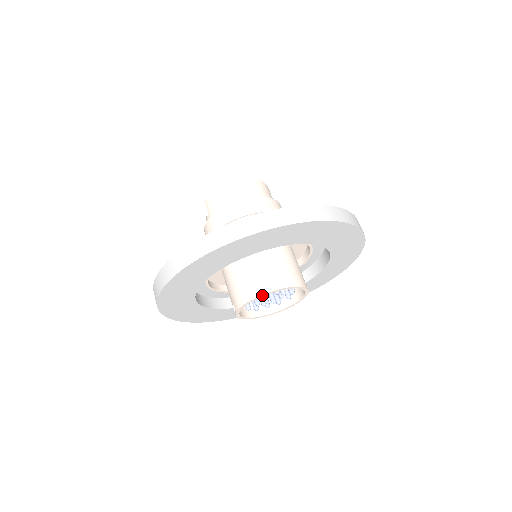
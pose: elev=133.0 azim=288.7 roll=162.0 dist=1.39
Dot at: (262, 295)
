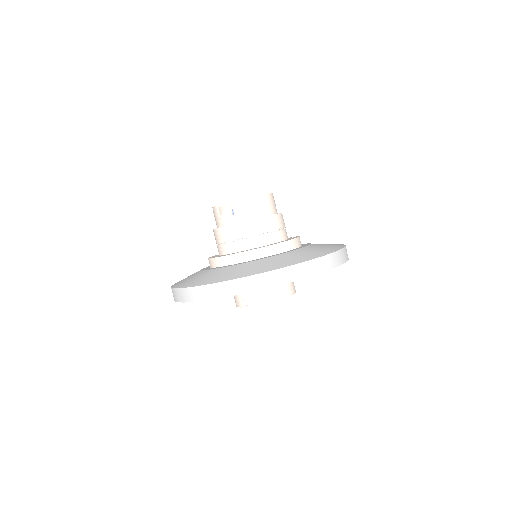
Dot at: occluded
